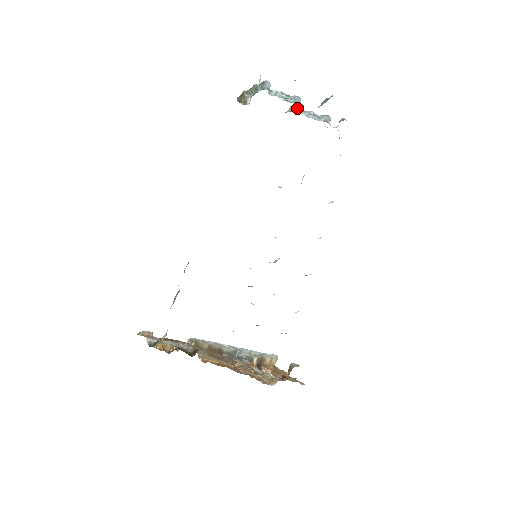
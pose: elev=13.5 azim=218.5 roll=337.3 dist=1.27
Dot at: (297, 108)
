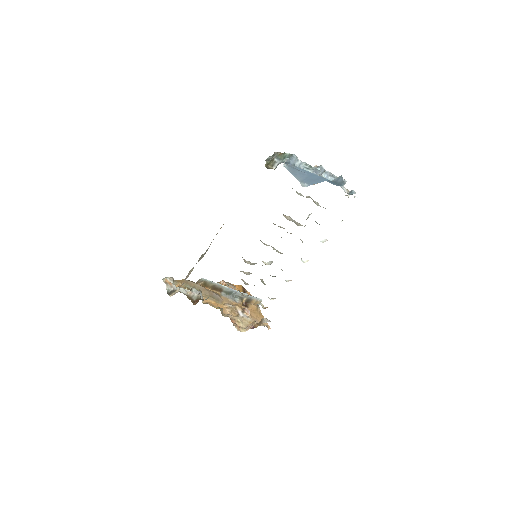
Dot at: occluded
